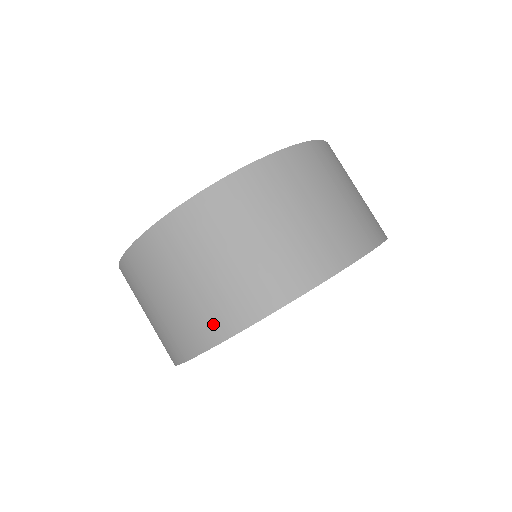
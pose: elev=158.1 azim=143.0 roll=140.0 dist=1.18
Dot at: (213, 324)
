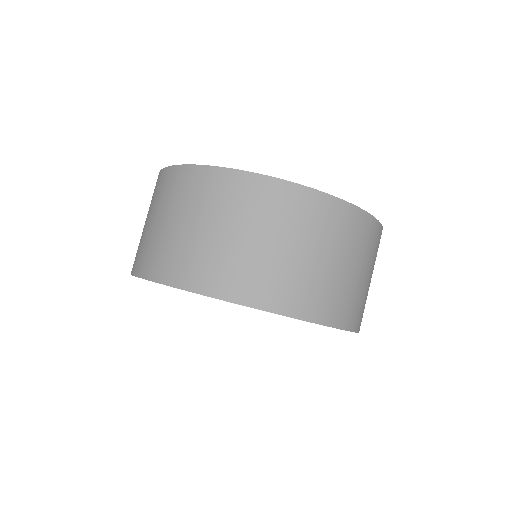
Dot at: (331, 308)
